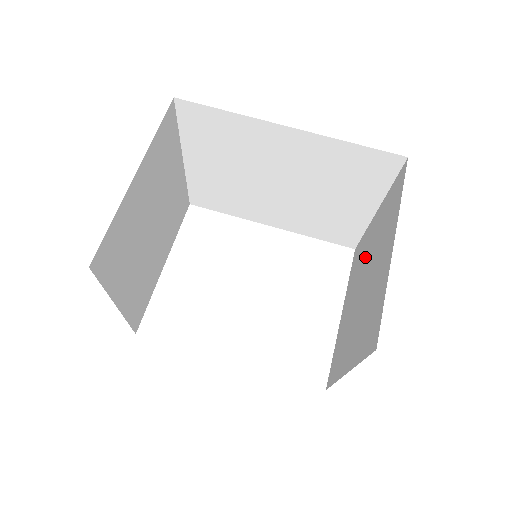
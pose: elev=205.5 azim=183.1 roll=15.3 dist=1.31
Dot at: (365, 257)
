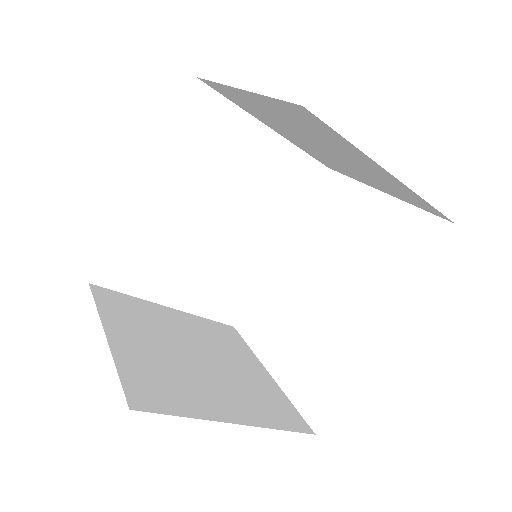
Dot at: occluded
